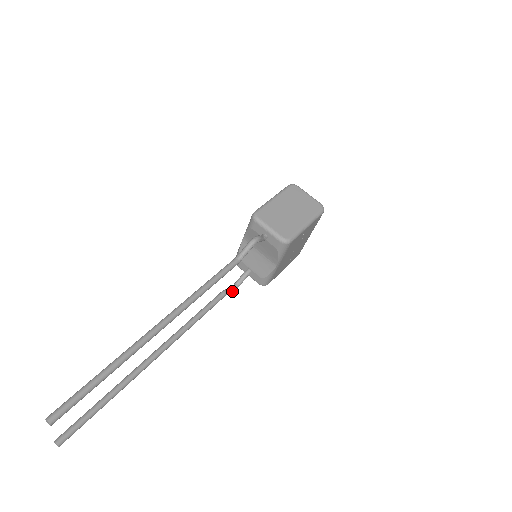
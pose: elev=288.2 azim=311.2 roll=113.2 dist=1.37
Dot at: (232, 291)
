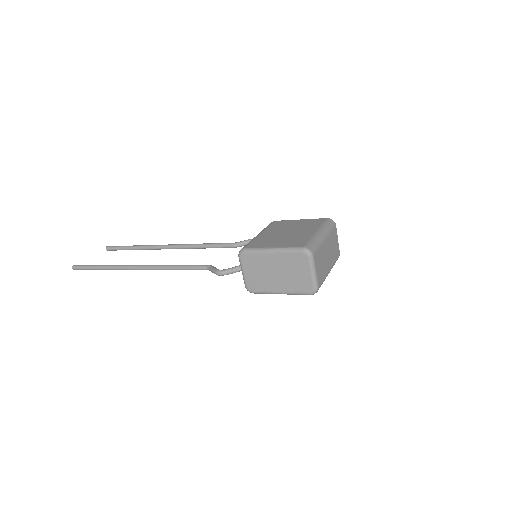
Dot at: occluded
